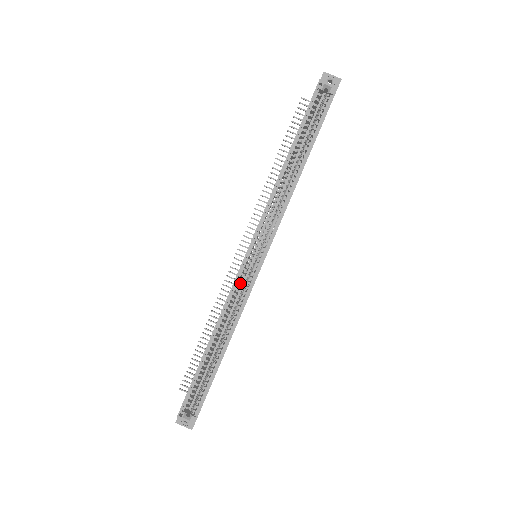
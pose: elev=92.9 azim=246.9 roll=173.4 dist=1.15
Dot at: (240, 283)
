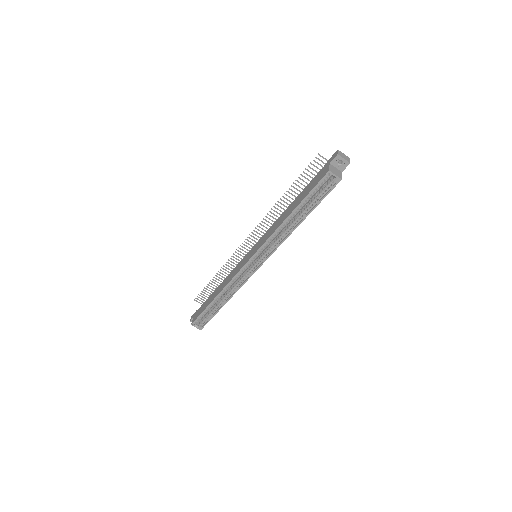
Dot at: (241, 273)
